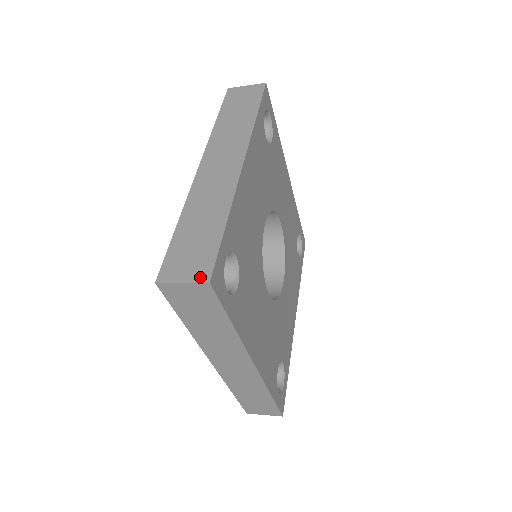
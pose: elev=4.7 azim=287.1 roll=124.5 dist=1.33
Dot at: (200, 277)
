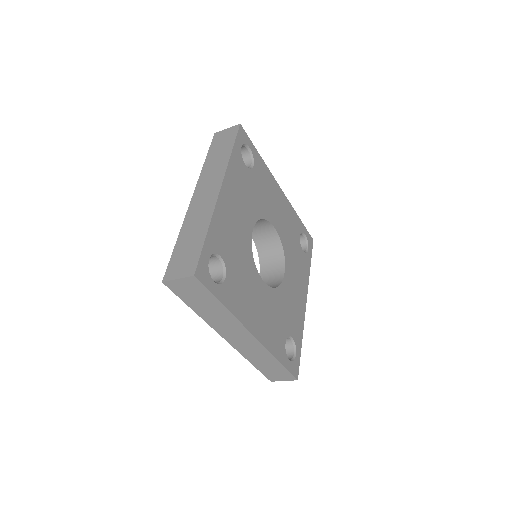
Dot at: (188, 273)
